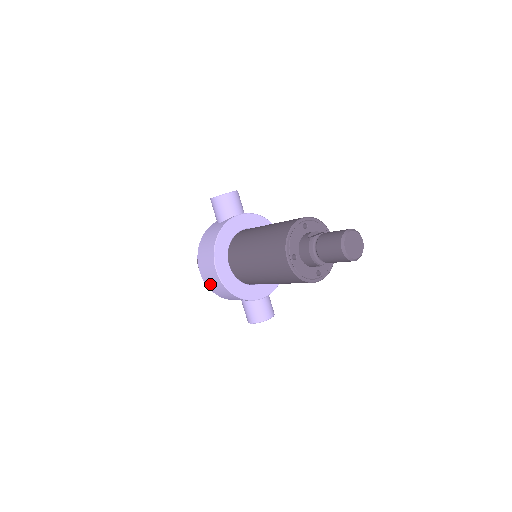
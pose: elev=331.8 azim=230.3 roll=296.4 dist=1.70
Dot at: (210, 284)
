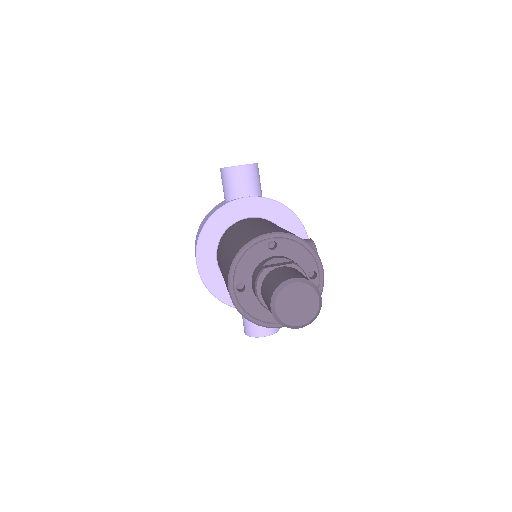
Dot at: occluded
